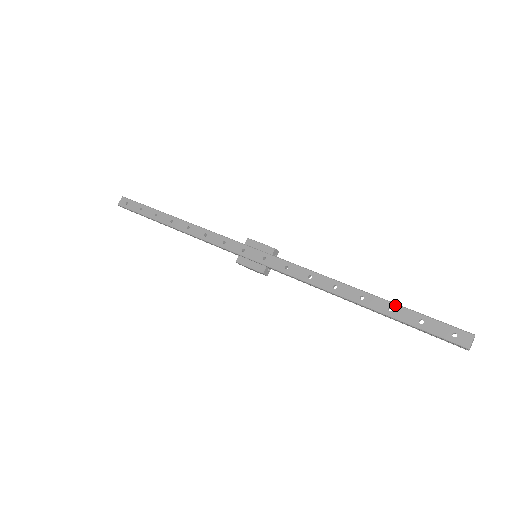
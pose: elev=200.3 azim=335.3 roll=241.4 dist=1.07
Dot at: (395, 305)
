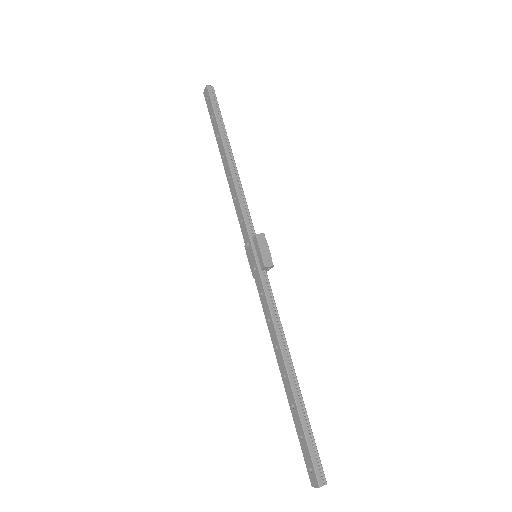
Dot at: (296, 408)
